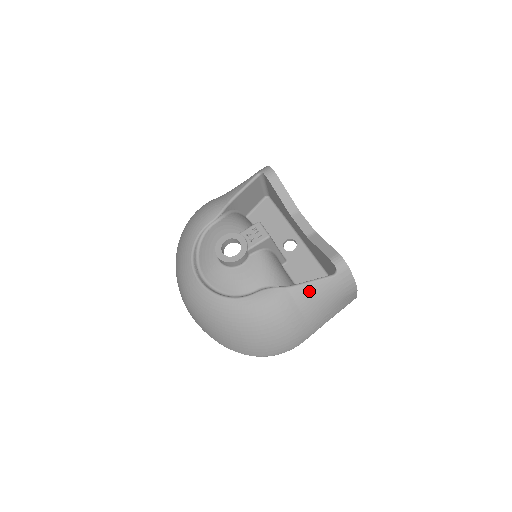
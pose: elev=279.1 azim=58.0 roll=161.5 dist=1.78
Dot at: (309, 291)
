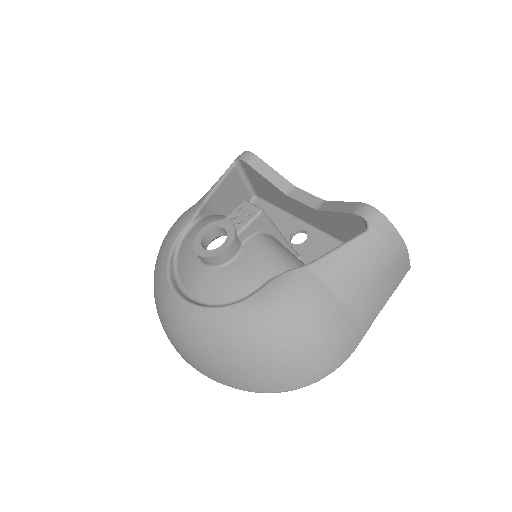
Dot at: (339, 262)
